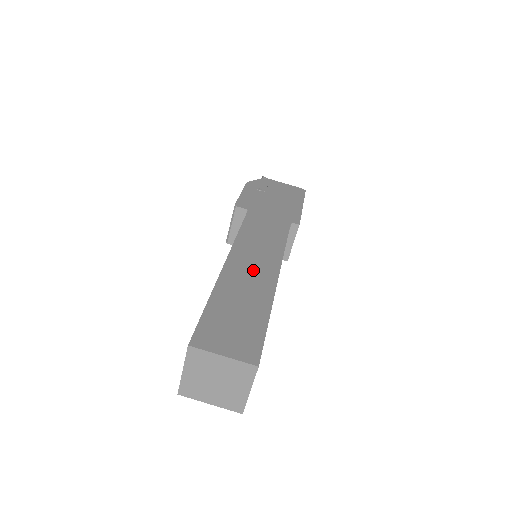
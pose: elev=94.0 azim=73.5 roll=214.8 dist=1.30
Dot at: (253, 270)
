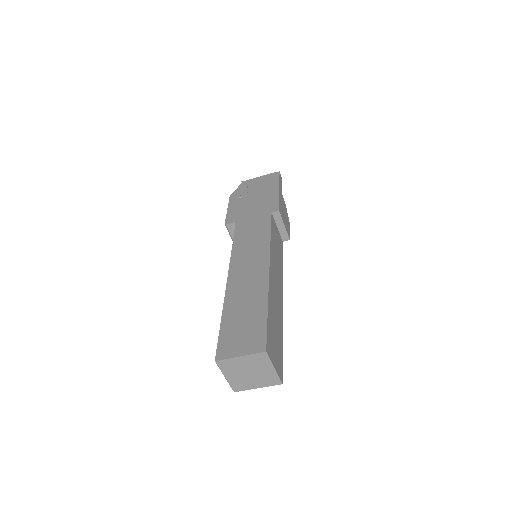
Dot at: (249, 275)
